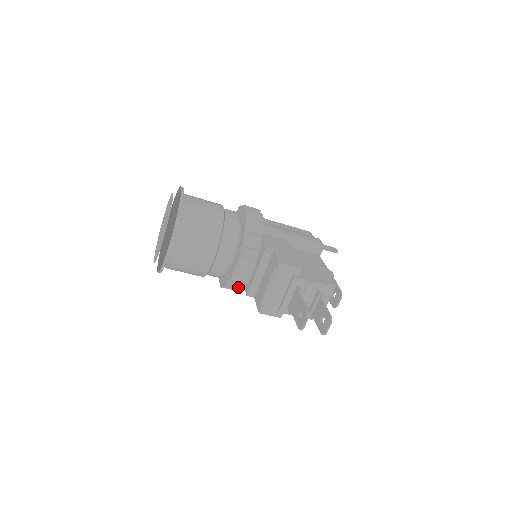
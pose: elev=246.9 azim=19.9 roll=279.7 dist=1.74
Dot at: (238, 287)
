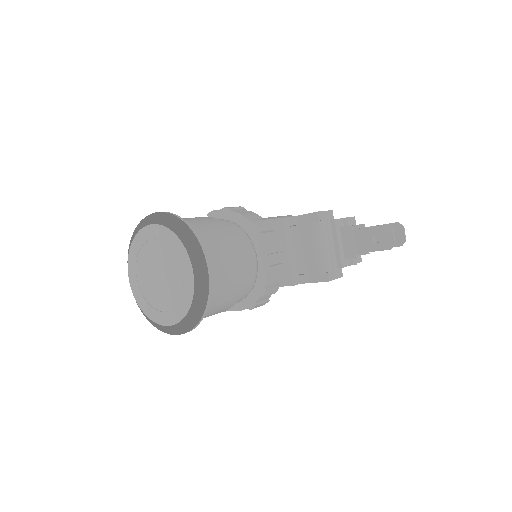
Dot at: (275, 288)
